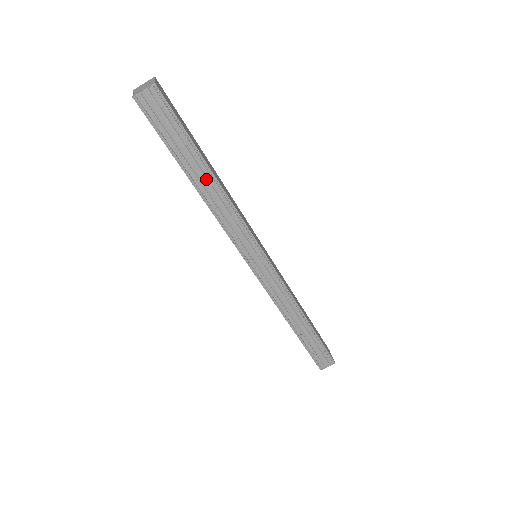
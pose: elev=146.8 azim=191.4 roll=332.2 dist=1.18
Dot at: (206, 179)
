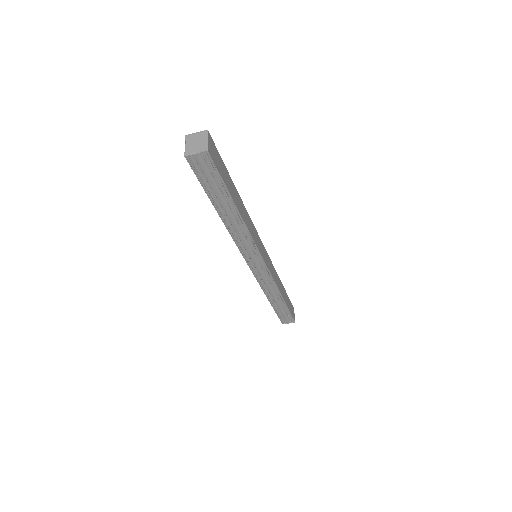
Dot at: (231, 213)
